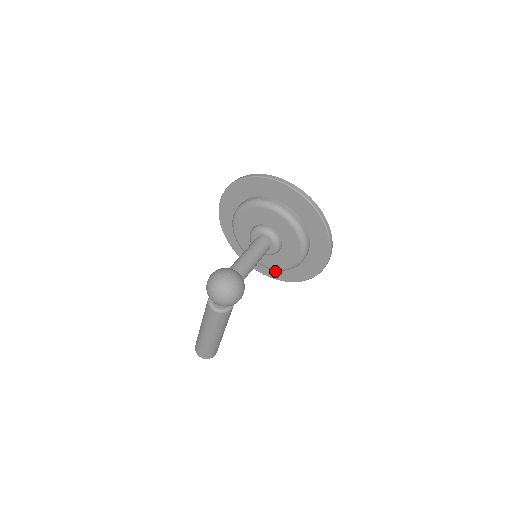
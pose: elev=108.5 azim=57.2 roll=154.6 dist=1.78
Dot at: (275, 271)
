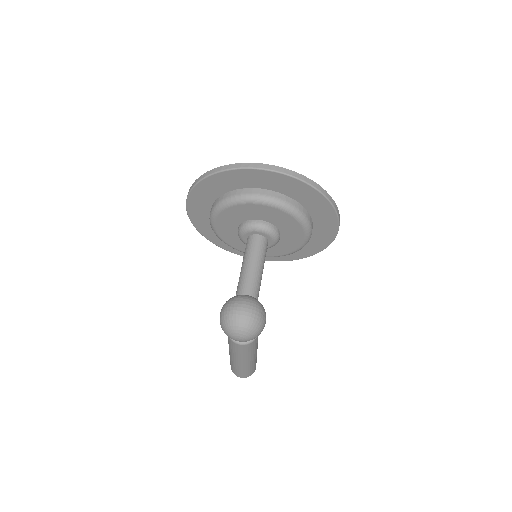
Dot at: occluded
